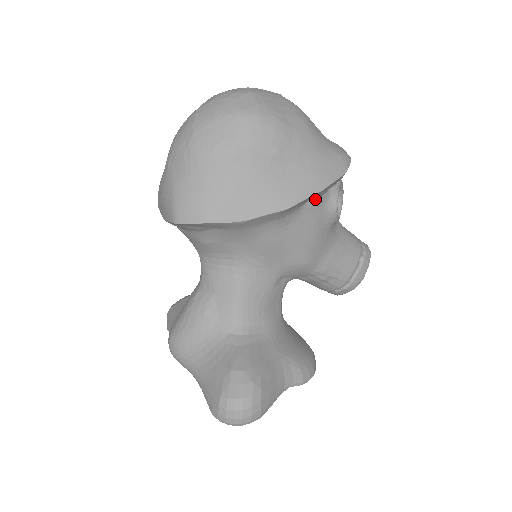
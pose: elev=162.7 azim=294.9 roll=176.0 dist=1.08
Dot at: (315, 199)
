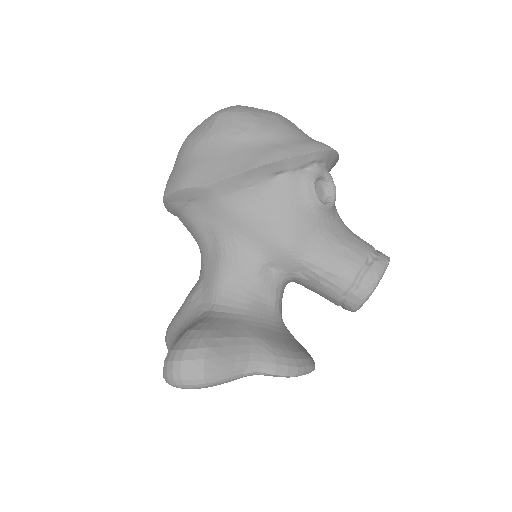
Dot at: (285, 174)
